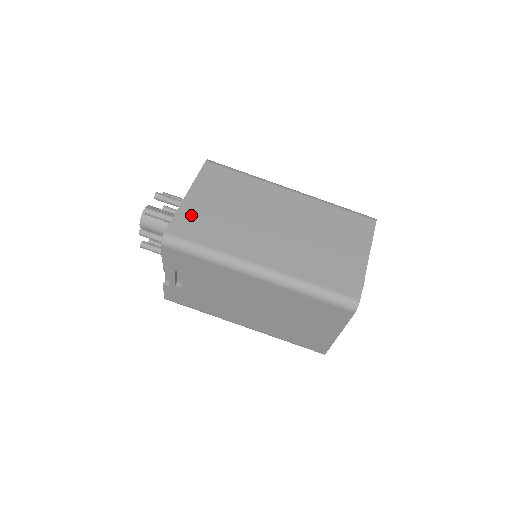
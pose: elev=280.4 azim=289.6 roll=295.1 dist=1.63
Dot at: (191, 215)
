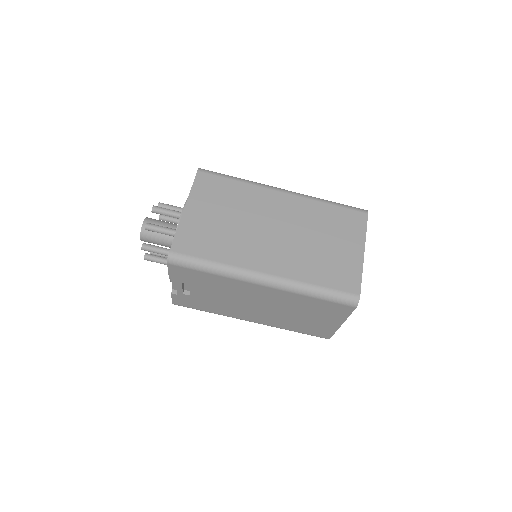
Dot at: (192, 230)
